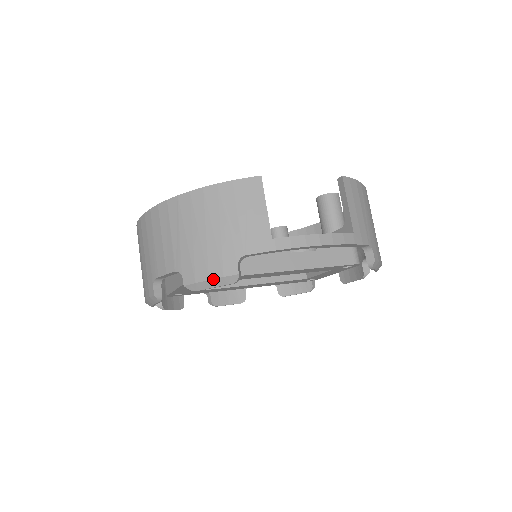
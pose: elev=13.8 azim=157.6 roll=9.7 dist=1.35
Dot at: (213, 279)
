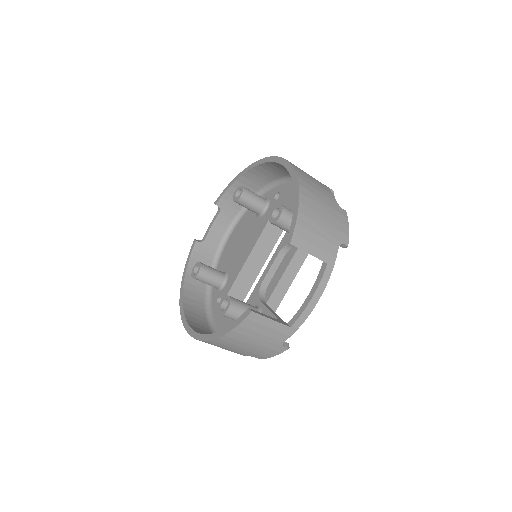
Dot at: occluded
